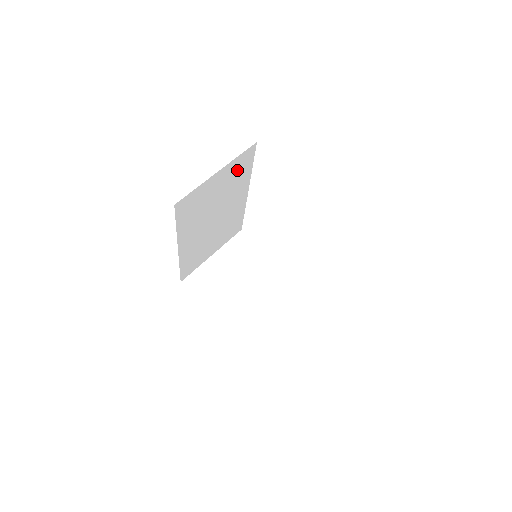
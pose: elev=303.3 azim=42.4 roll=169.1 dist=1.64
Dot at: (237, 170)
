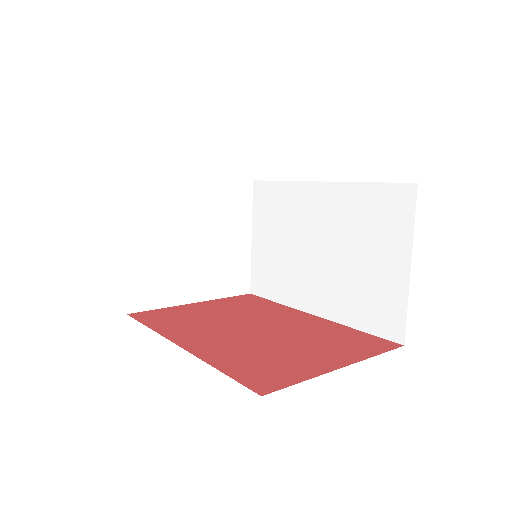
Dot at: occluded
